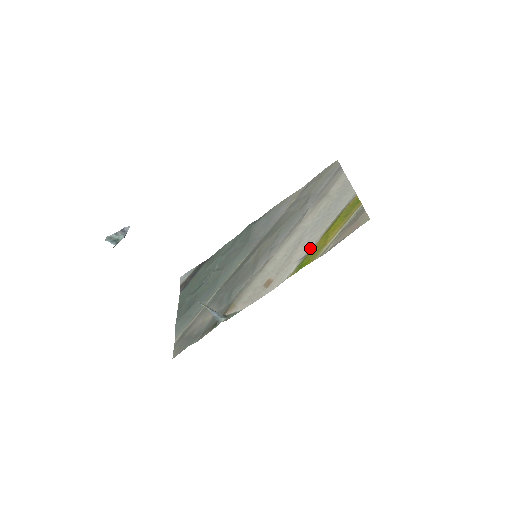
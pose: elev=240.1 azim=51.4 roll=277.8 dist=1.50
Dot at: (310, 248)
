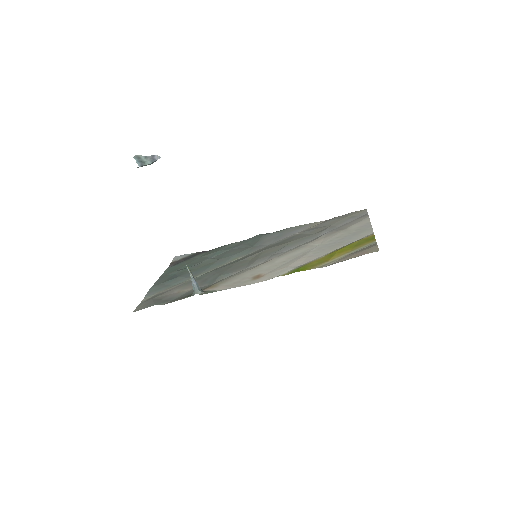
Dot at: (311, 260)
